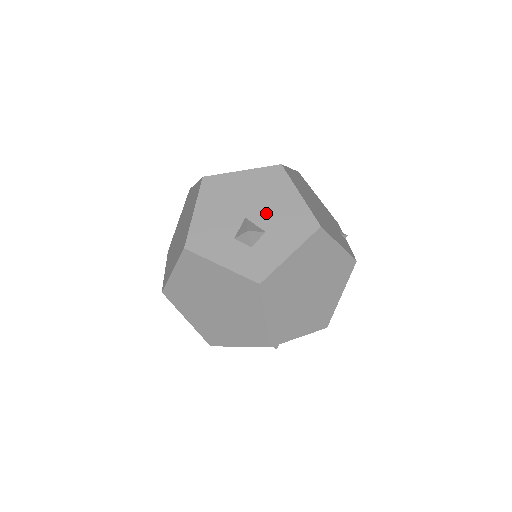
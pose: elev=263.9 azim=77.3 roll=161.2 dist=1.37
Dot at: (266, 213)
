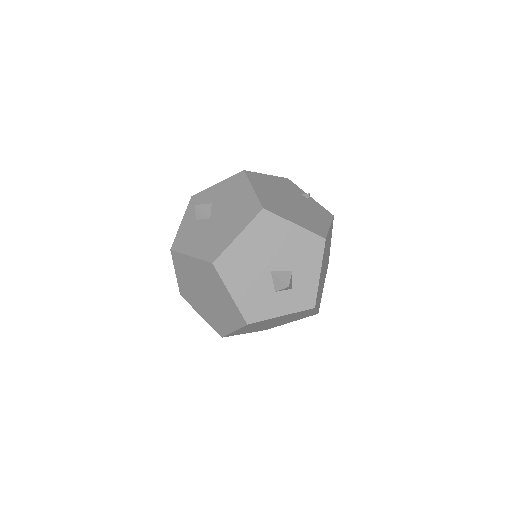
Dot at: (282, 257)
